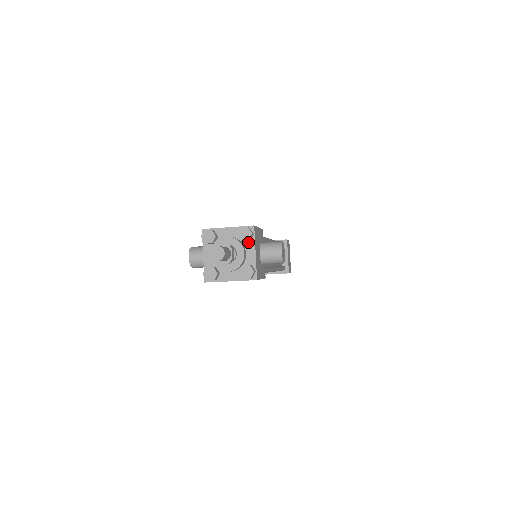
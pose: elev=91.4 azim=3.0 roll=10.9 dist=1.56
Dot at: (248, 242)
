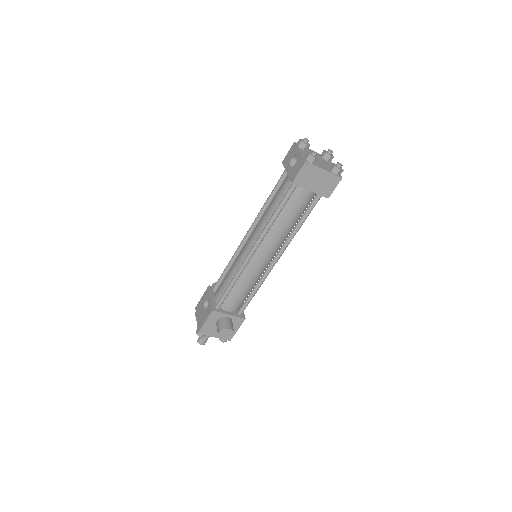
Dot at: occluded
